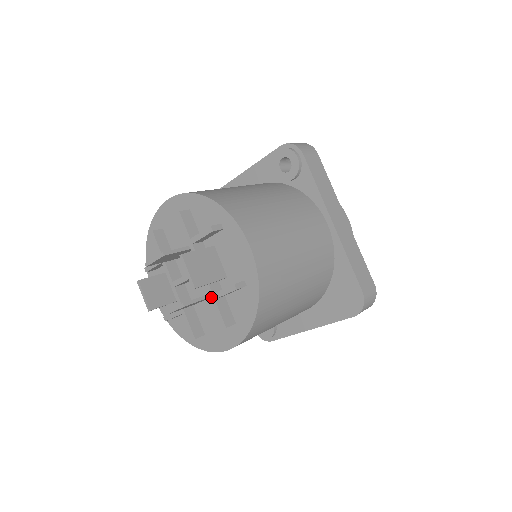
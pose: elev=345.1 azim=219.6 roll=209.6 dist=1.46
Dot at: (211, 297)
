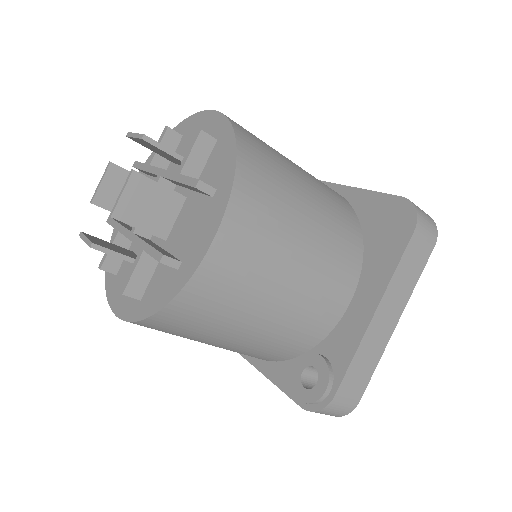
Dot at: (175, 178)
